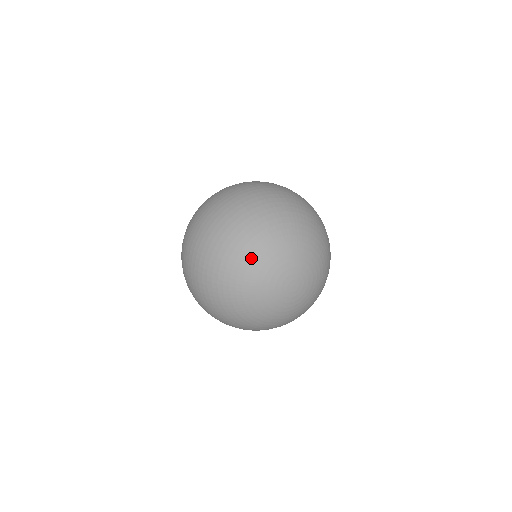
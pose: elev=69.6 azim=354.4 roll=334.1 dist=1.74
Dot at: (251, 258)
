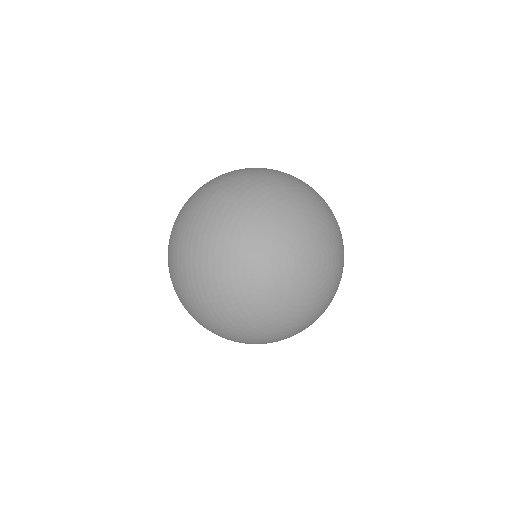
Dot at: (291, 203)
